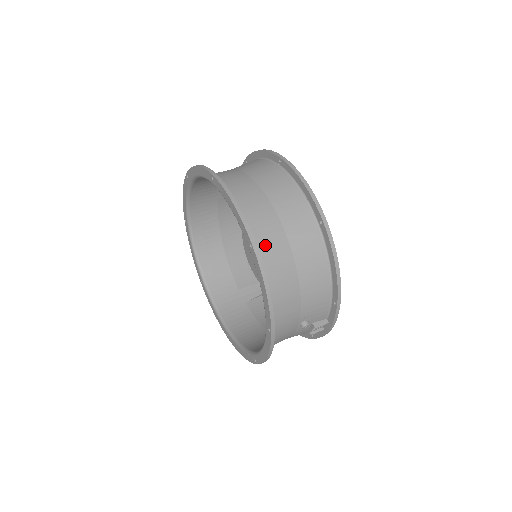
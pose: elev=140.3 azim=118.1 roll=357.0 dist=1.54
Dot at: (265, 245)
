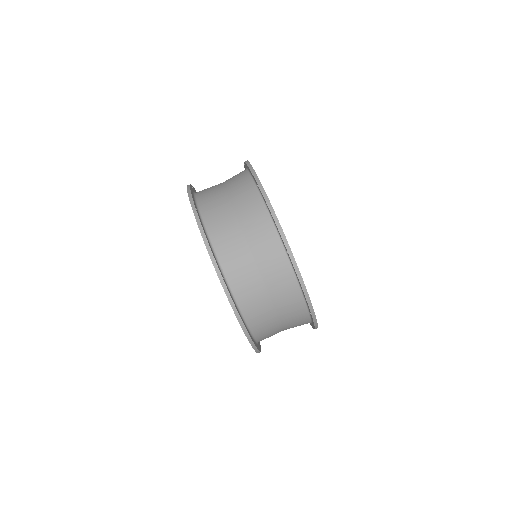
Dot at: (261, 329)
